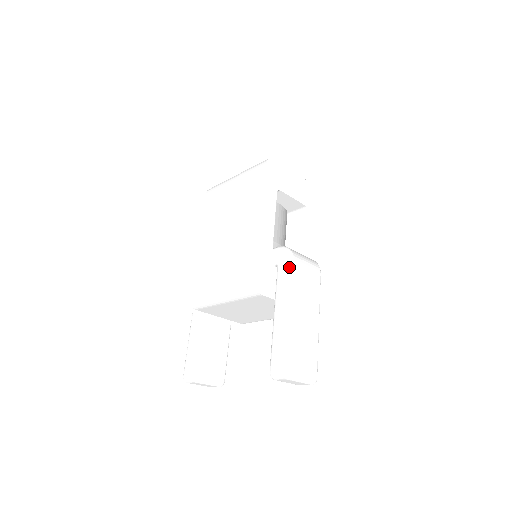
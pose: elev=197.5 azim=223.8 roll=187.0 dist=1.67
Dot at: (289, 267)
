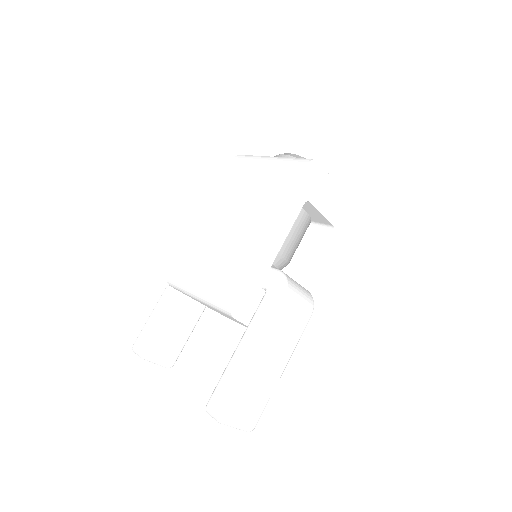
Dot at: (276, 302)
